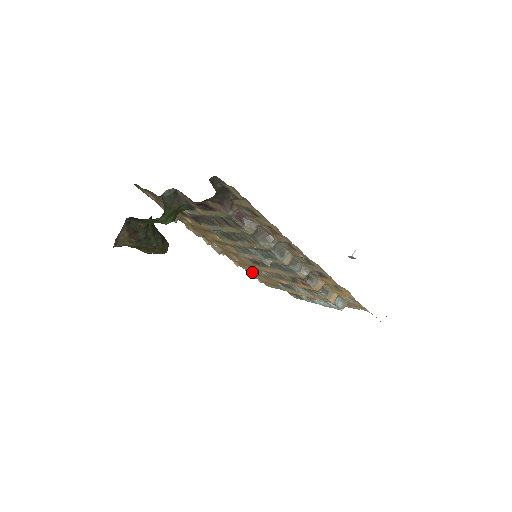
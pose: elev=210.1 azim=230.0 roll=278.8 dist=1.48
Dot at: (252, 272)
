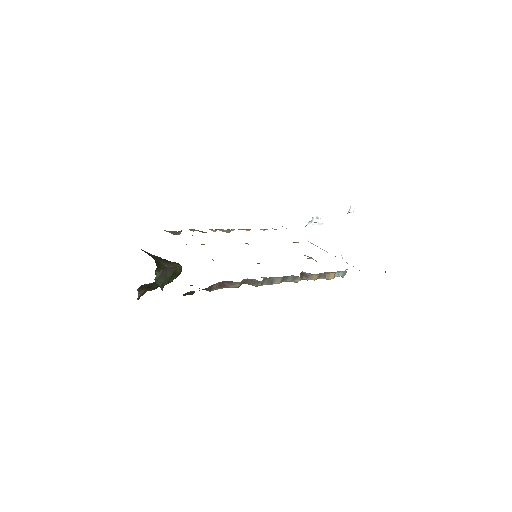
Dot at: occluded
